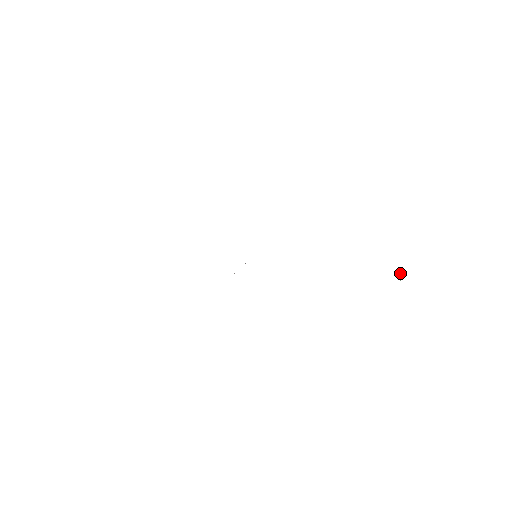
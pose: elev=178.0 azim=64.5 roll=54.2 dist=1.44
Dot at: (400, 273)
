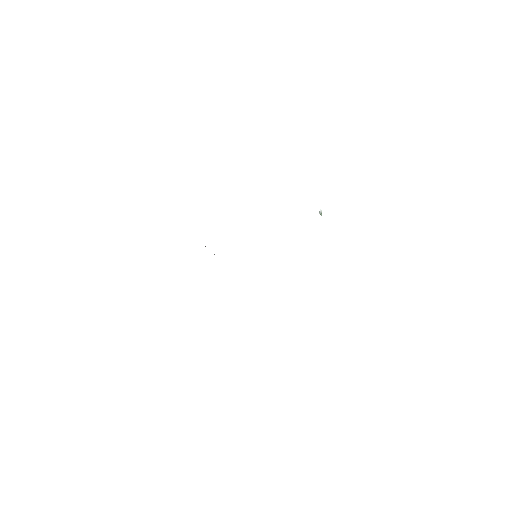
Dot at: (320, 210)
